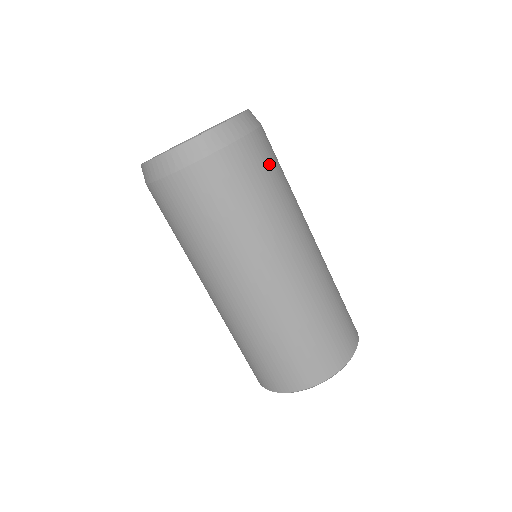
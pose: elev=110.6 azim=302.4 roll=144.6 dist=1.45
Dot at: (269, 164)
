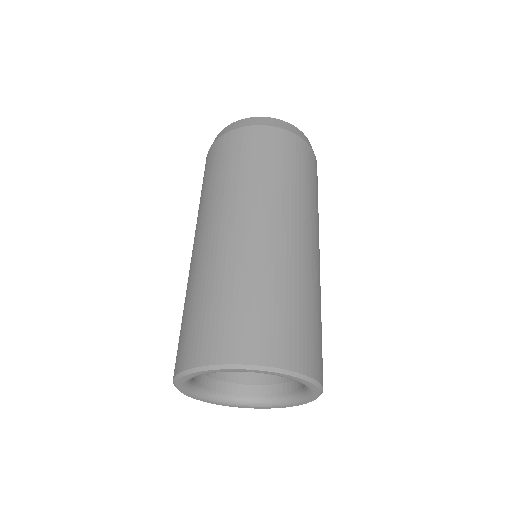
Dot at: (300, 161)
